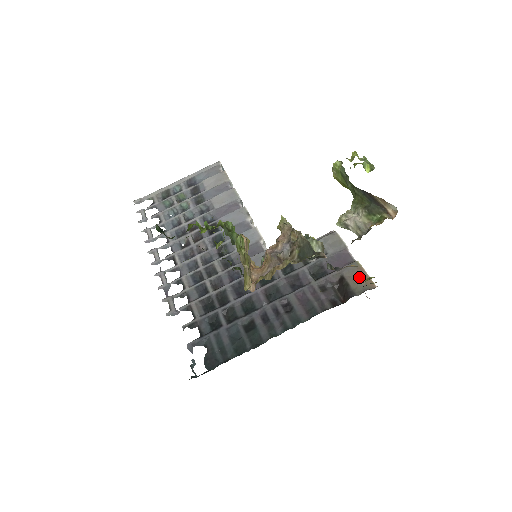
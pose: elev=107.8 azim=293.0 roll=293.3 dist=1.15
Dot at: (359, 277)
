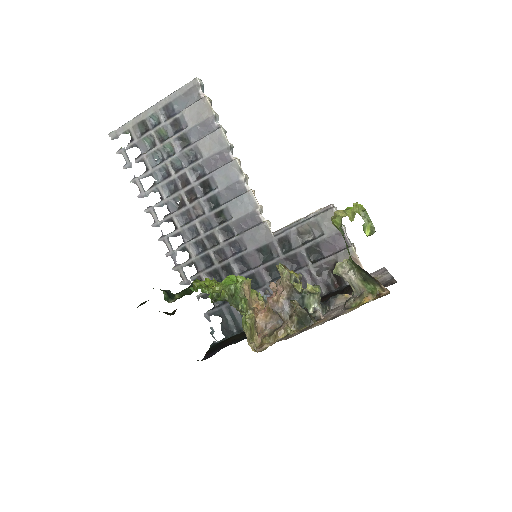
Dot at: occluded
